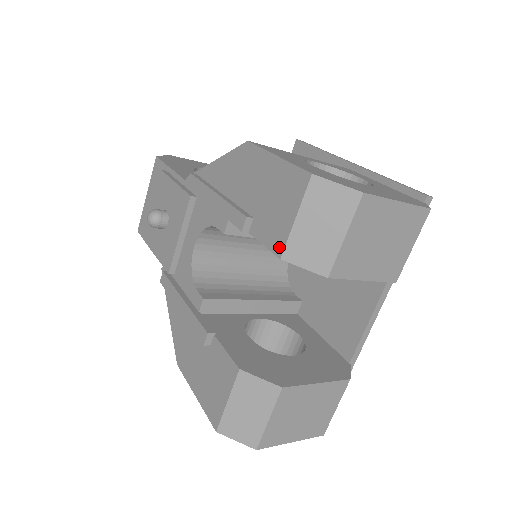
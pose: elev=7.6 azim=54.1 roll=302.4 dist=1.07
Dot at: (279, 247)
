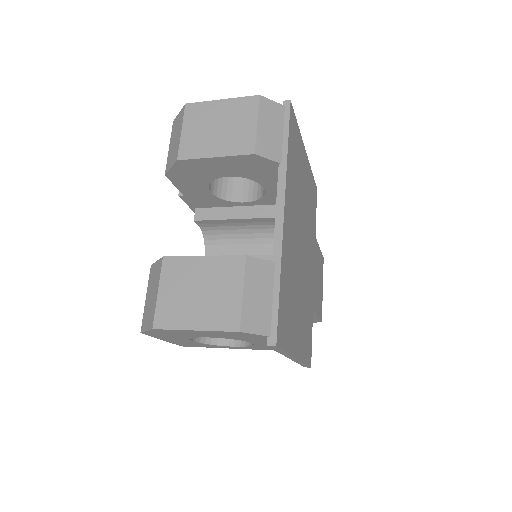
Dot at: occluded
